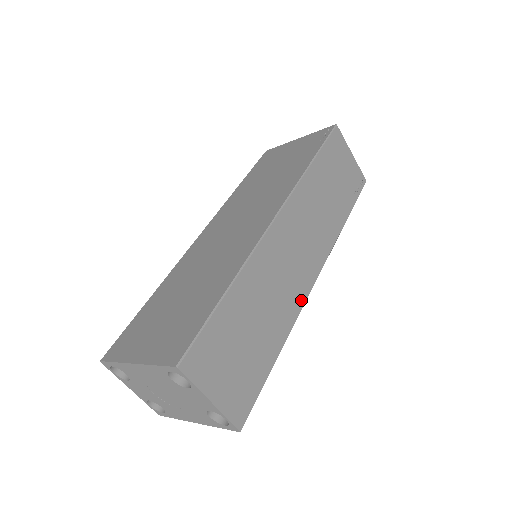
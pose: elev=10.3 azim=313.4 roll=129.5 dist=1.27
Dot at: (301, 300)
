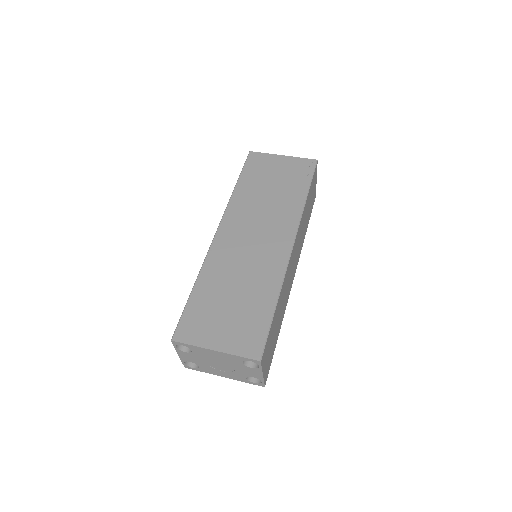
Dot at: (288, 296)
